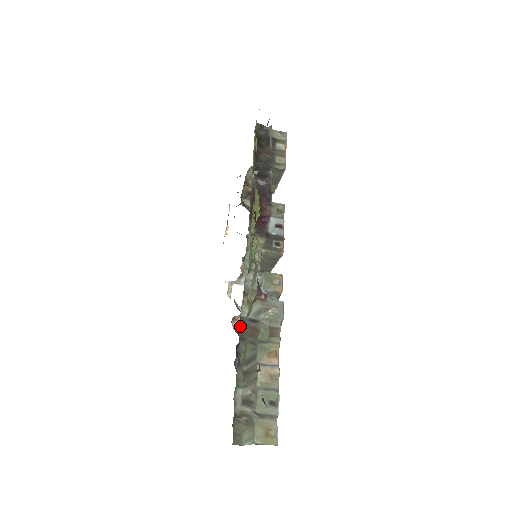
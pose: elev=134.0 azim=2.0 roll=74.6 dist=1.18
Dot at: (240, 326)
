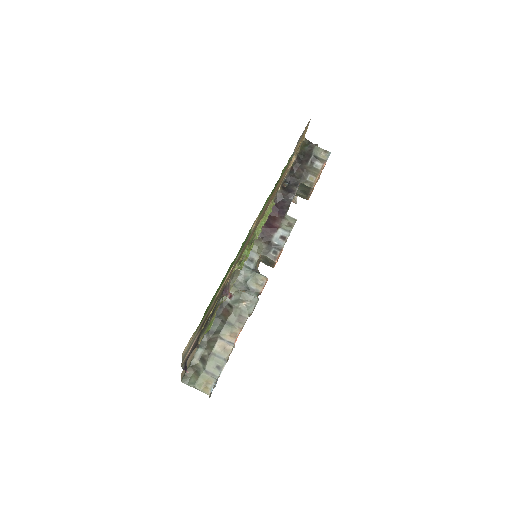
Dot at: (219, 306)
